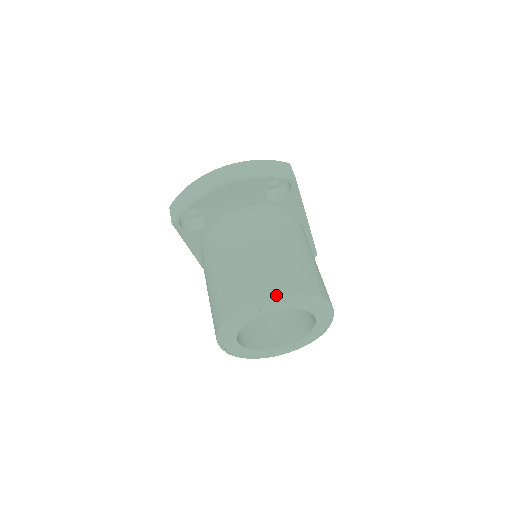
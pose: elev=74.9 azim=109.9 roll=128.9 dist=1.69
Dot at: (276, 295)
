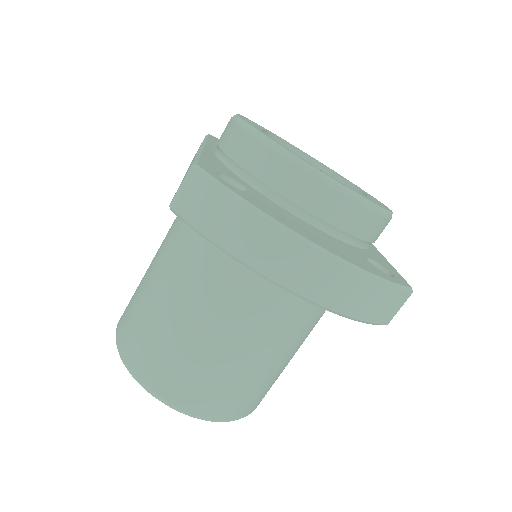
Dot at: (206, 418)
